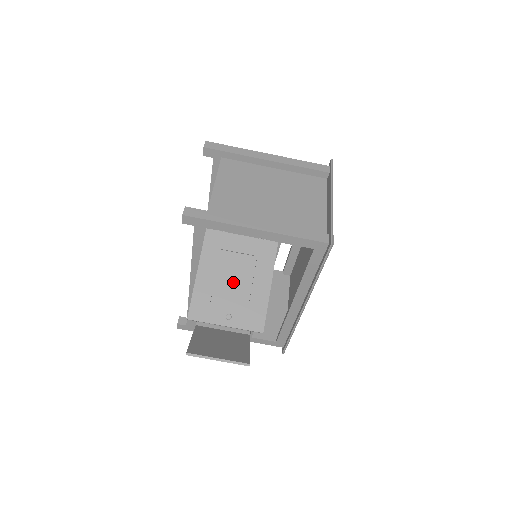
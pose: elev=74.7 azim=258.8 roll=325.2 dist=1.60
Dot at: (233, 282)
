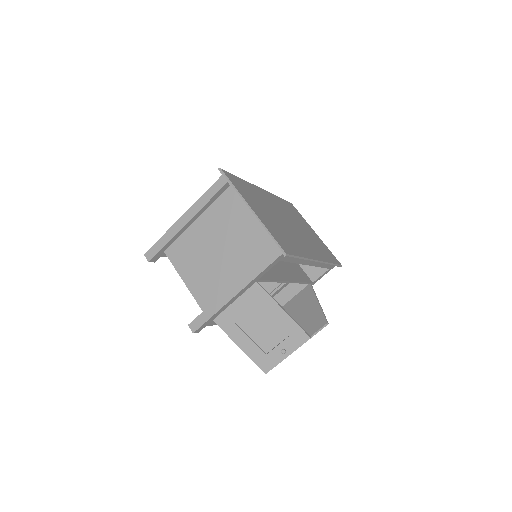
Dot at: (262, 330)
